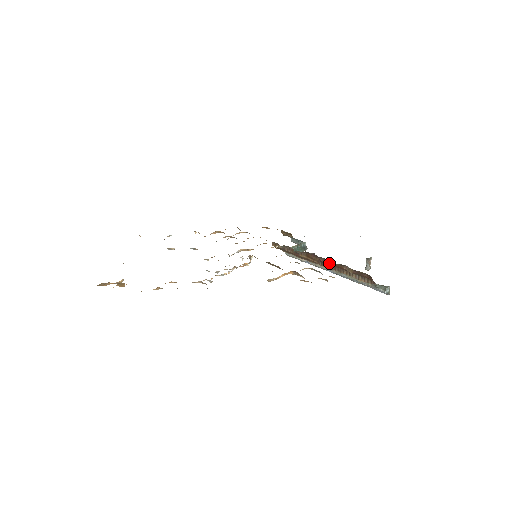
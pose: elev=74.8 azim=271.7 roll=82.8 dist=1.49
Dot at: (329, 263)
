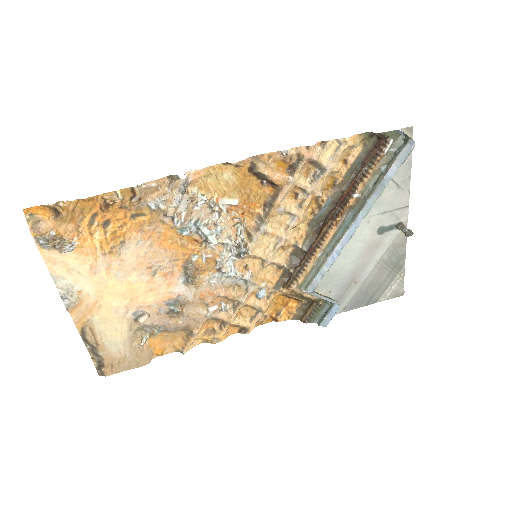
Dot at: (341, 201)
